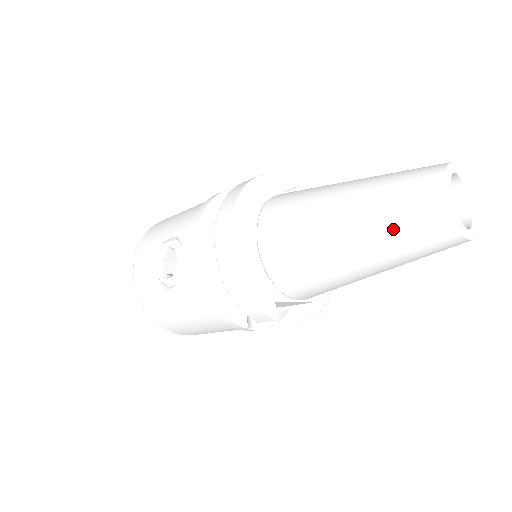
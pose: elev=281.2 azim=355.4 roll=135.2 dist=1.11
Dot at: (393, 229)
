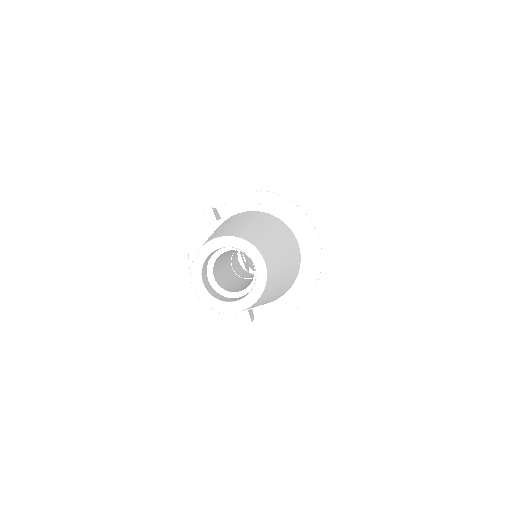
Dot at: occluded
